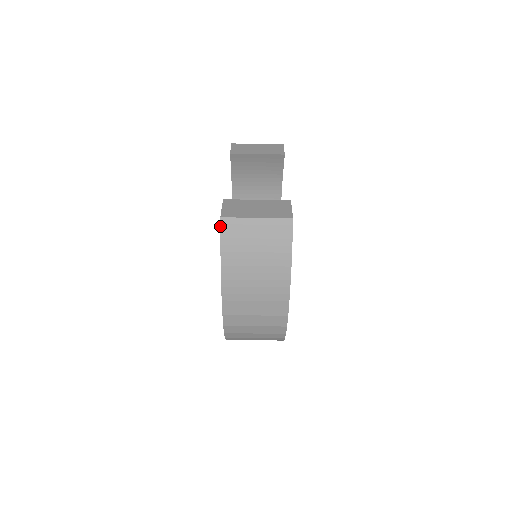
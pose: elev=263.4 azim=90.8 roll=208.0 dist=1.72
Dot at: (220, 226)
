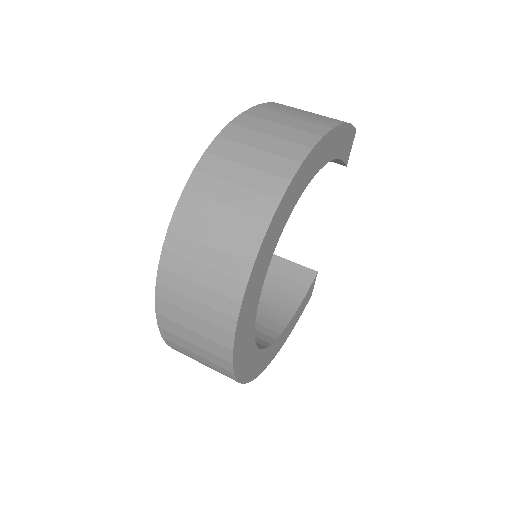
Dot at: occluded
